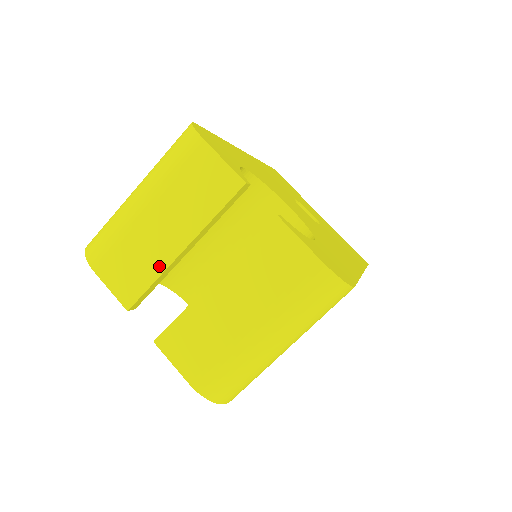
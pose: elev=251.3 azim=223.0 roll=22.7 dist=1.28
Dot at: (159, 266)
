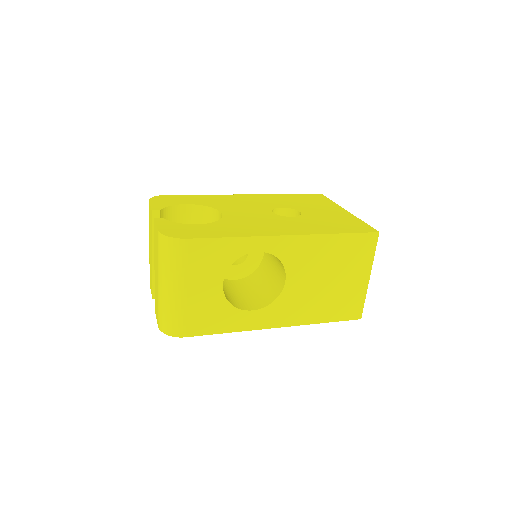
Dot at: (152, 270)
